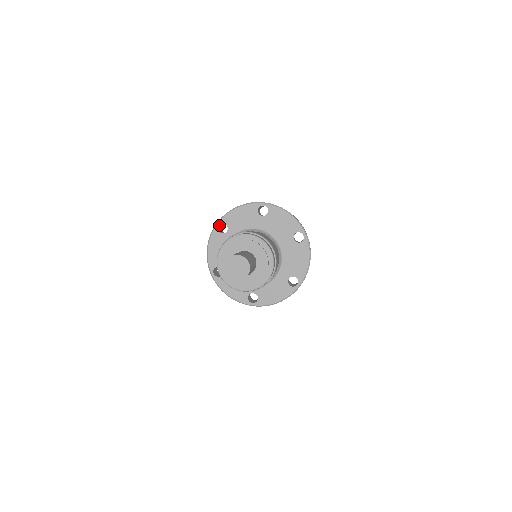
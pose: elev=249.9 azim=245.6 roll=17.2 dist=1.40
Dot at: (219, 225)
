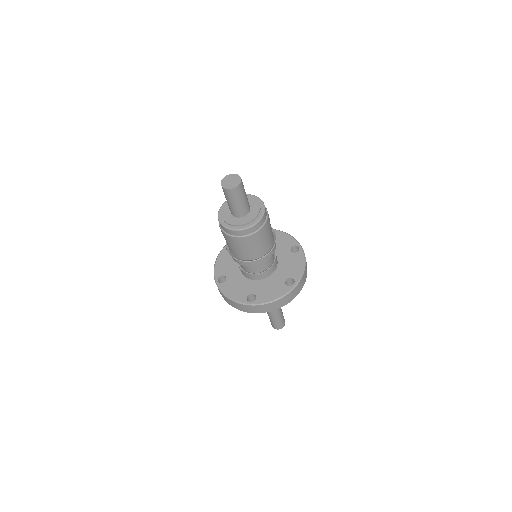
Dot at: (218, 283)
